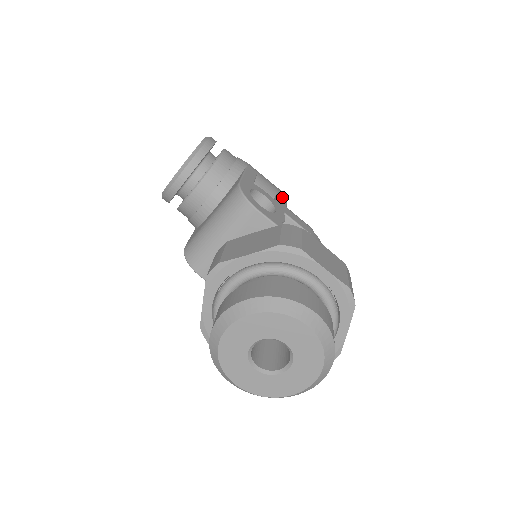
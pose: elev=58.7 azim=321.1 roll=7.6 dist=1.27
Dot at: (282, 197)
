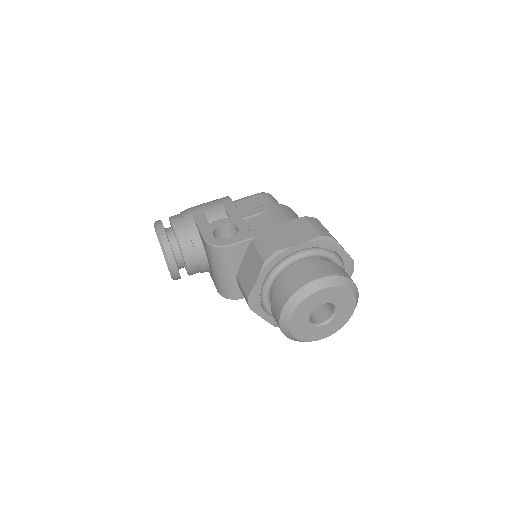
Dot at: (229, 206)
